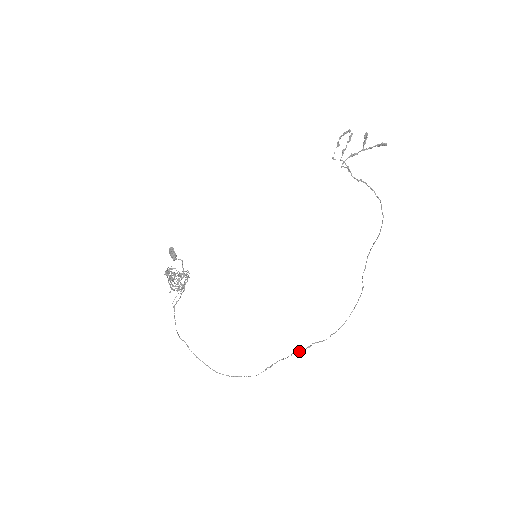
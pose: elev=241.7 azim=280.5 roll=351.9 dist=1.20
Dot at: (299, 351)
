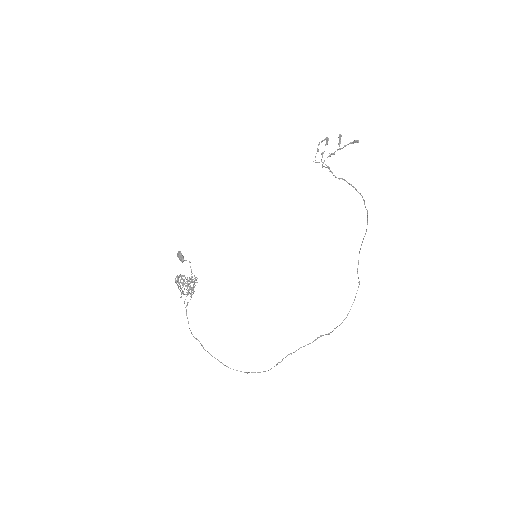
Dot at: occluded
